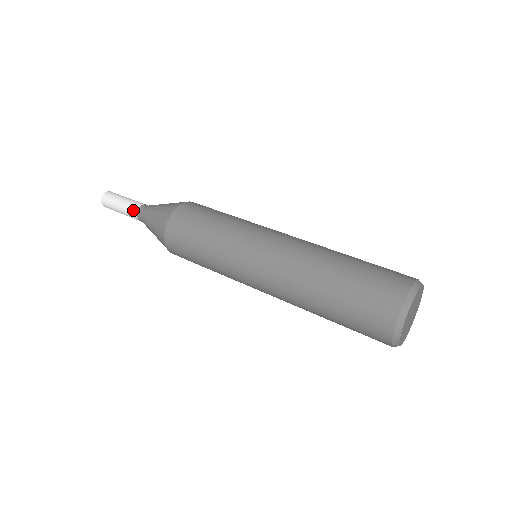
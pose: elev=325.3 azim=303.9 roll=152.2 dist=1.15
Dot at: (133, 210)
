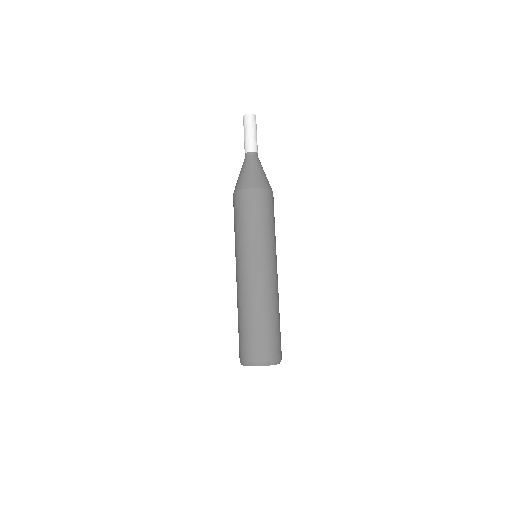
Dot at: occluded
